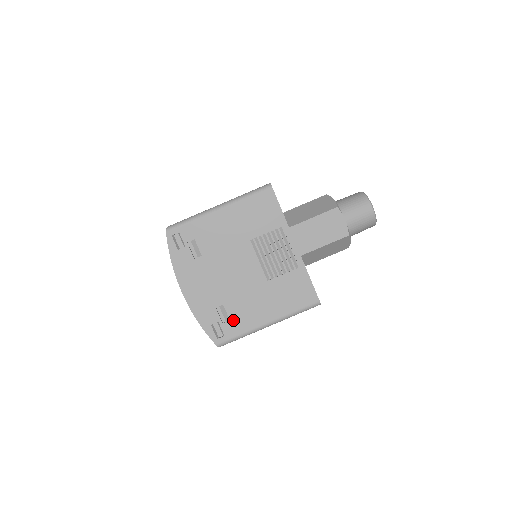
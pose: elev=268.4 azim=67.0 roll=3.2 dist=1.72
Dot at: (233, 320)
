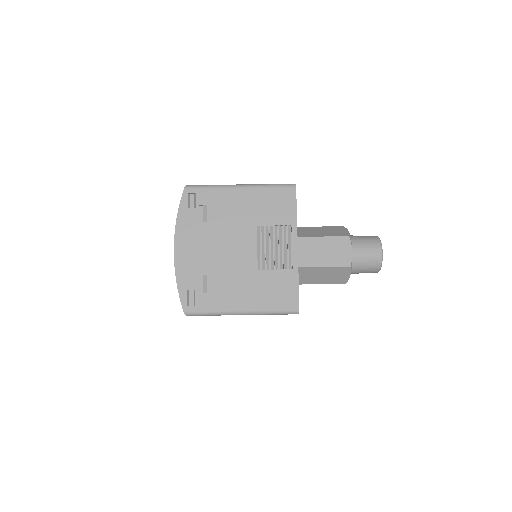
Dot at: (210, 294)
